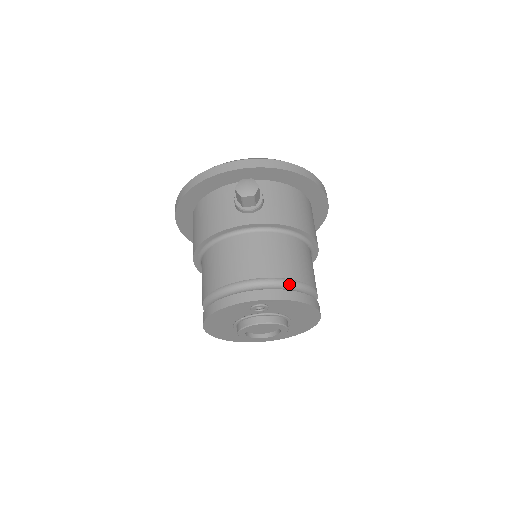
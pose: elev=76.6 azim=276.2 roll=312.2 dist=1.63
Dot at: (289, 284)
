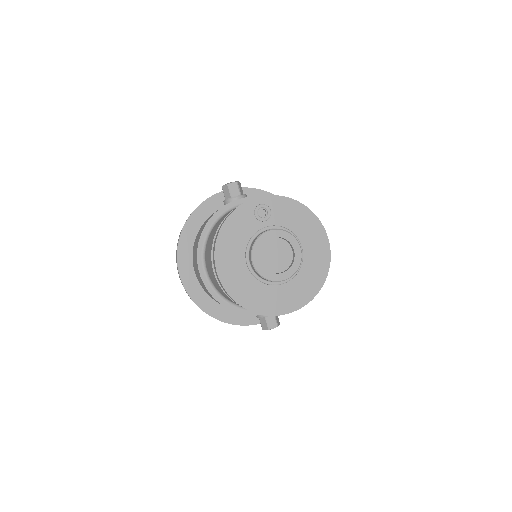
Dot at: occluded
